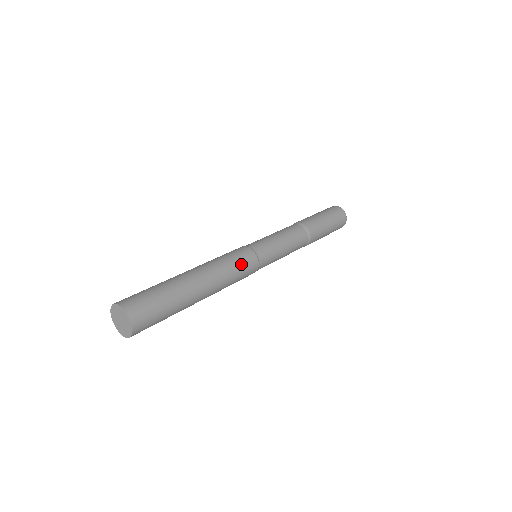
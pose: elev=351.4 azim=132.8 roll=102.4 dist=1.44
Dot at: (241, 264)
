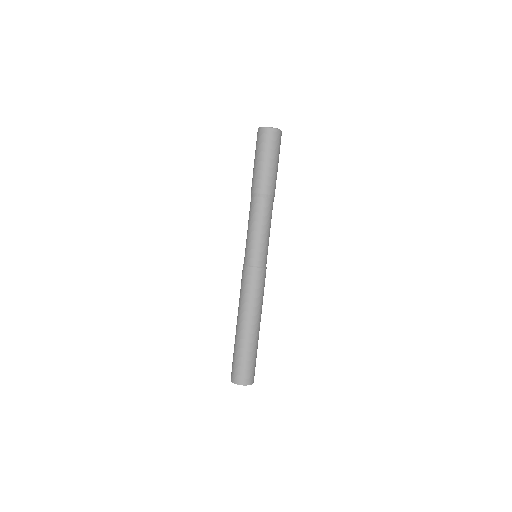
Dot at: (263, 286)
